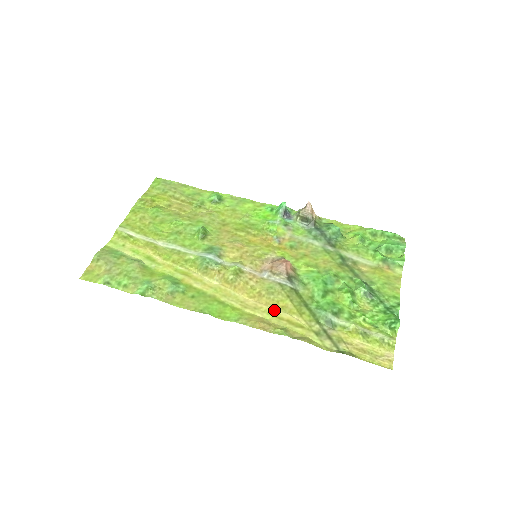
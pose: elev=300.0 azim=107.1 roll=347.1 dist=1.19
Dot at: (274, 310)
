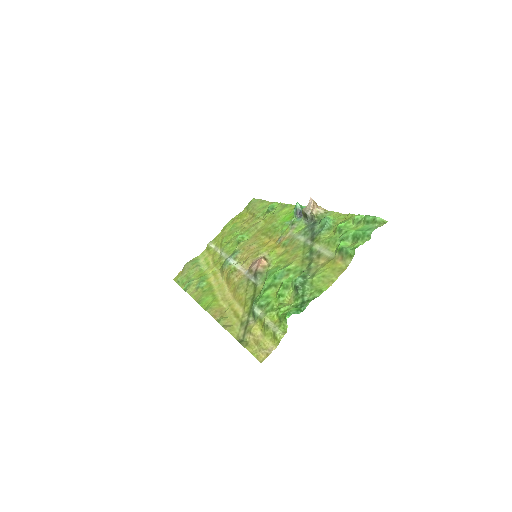
Dot at: (234, 302)
